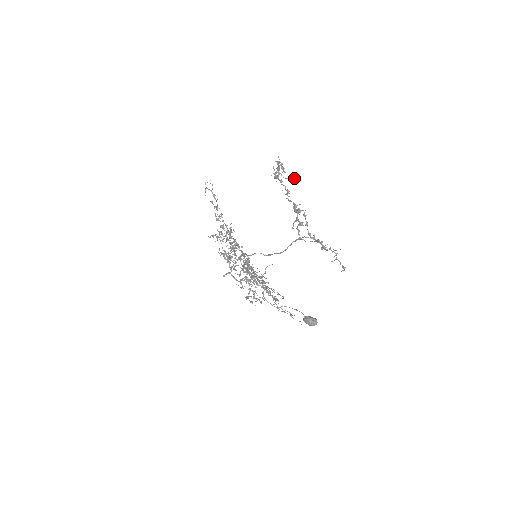
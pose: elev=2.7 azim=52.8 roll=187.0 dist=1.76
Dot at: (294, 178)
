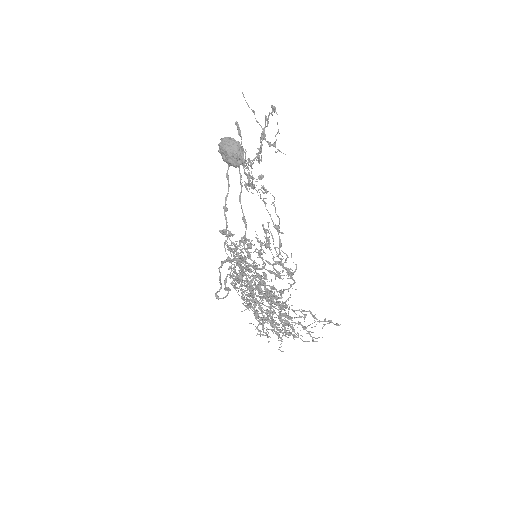
Dot at: occluded
